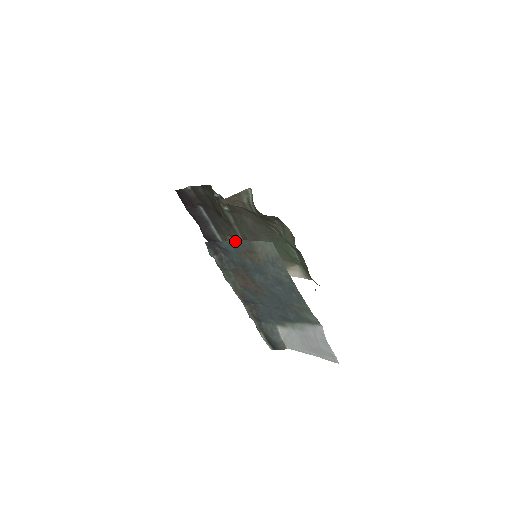
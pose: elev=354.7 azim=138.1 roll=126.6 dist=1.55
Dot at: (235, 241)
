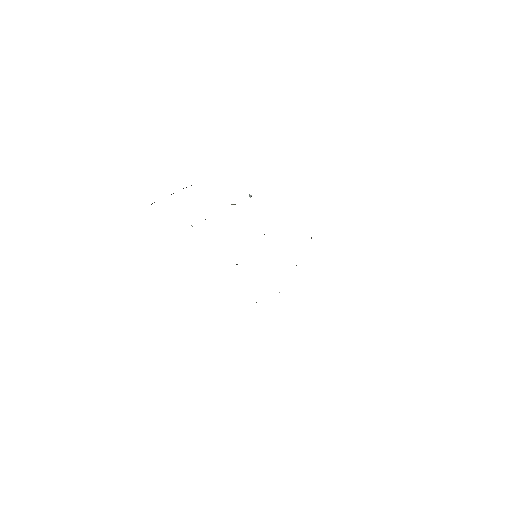
Dot at: occluded
